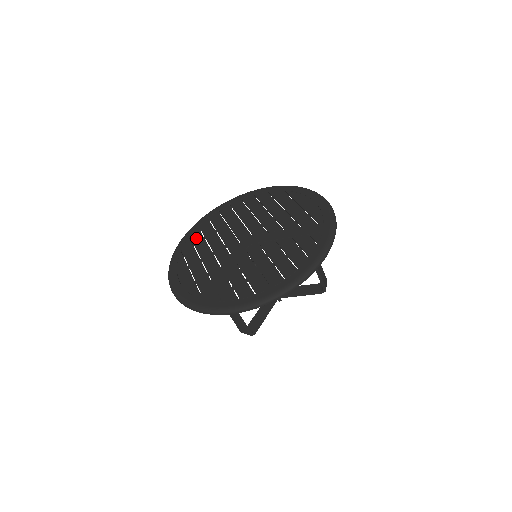
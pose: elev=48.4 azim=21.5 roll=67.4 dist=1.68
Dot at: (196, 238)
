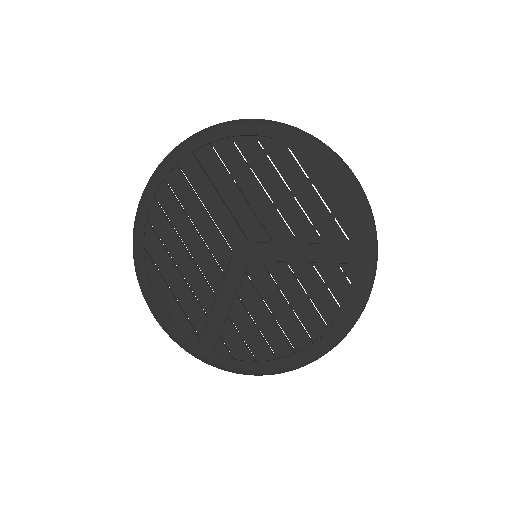
Dot at: (159, 225)
